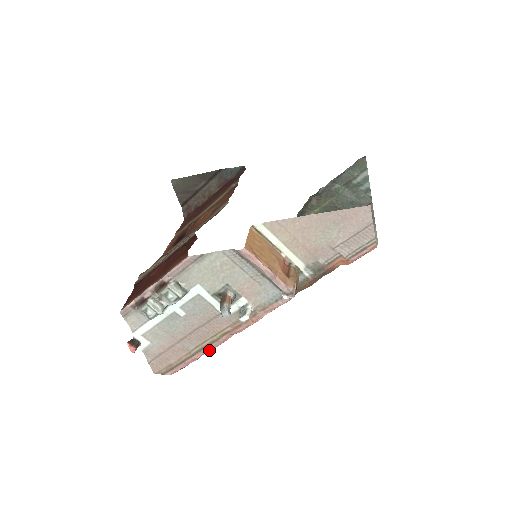
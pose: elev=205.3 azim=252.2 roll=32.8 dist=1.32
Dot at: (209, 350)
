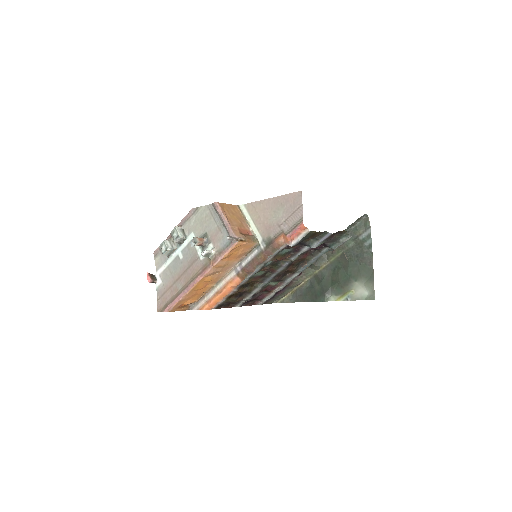
Dot at: (188, 290)
